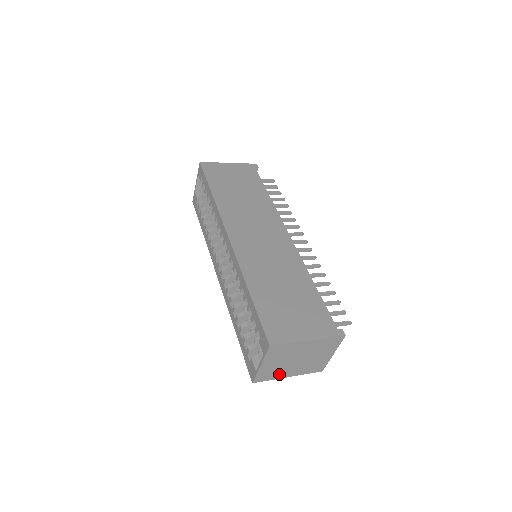
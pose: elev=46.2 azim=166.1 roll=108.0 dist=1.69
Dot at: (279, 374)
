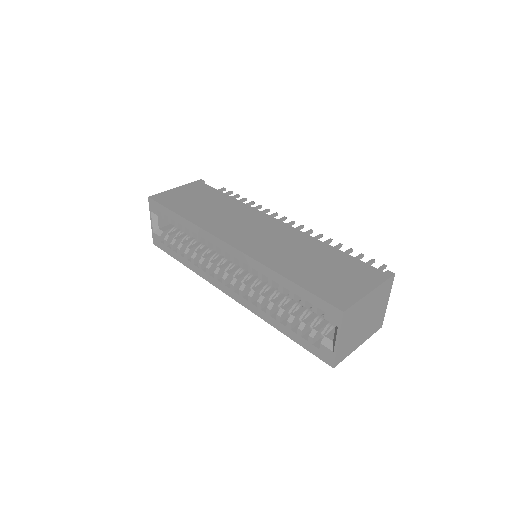
Dot at: (352, 346)
